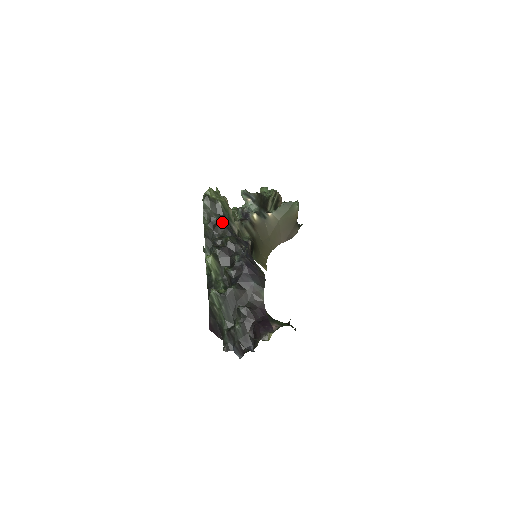
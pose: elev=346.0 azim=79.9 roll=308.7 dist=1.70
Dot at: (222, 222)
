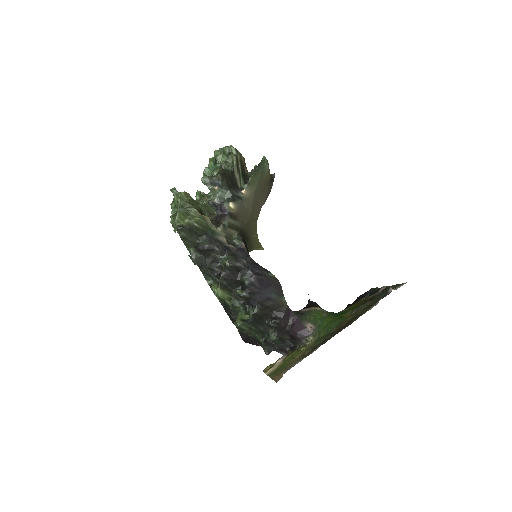
Dot at: (209, 244)
